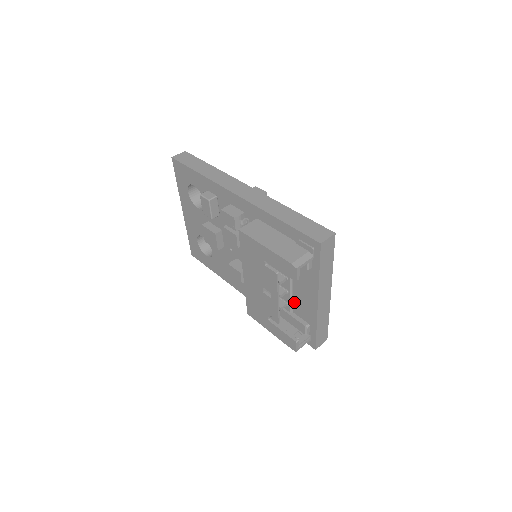
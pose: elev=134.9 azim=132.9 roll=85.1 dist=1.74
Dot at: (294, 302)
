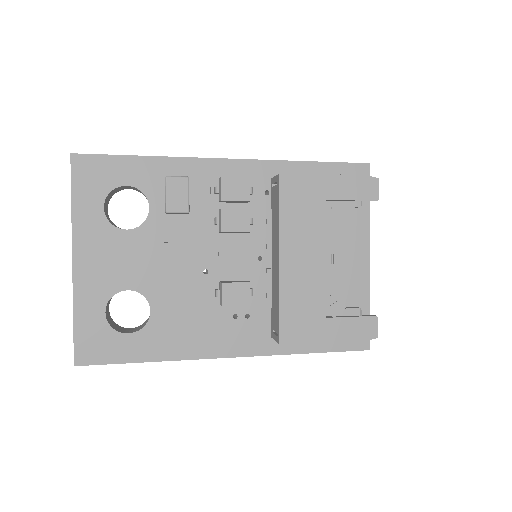
Dot at: occluded
